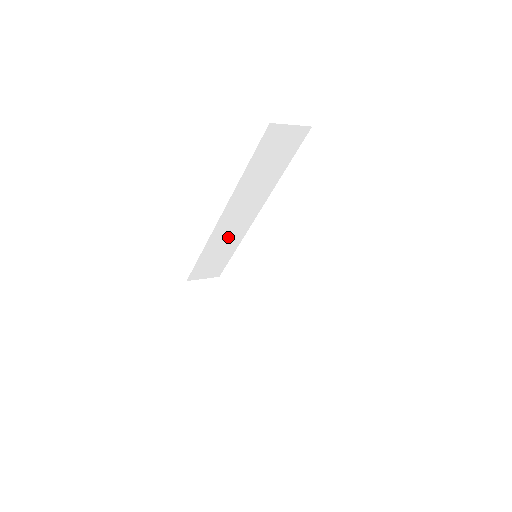
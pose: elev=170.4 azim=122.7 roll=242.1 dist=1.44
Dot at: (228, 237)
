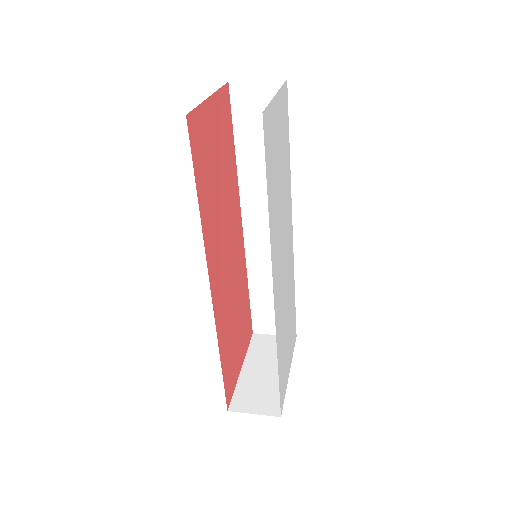
Dot at: (271, 262)
